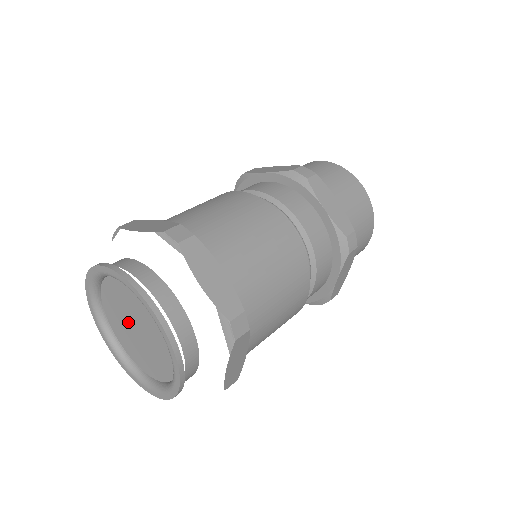
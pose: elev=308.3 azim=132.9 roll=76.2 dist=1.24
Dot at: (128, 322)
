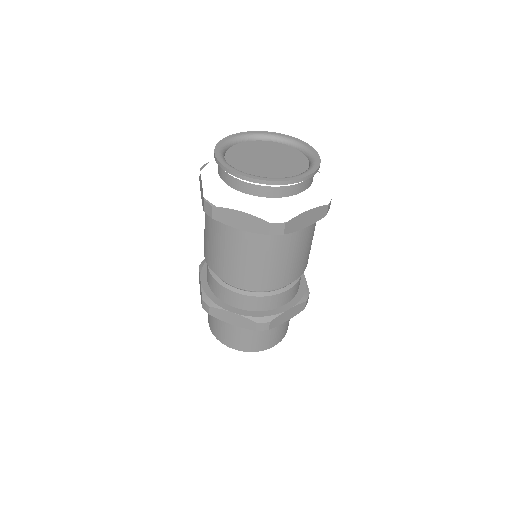
Dot at: (258, 159)
